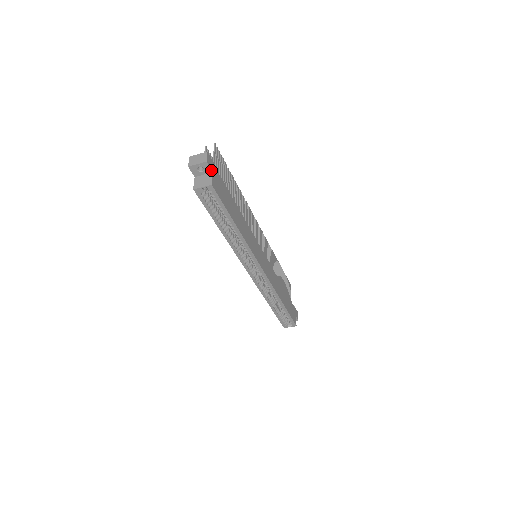
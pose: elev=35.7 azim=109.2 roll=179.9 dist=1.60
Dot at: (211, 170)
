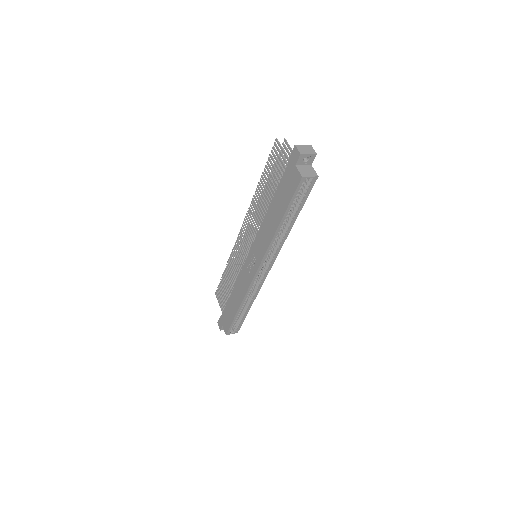
Dot at: occluded
